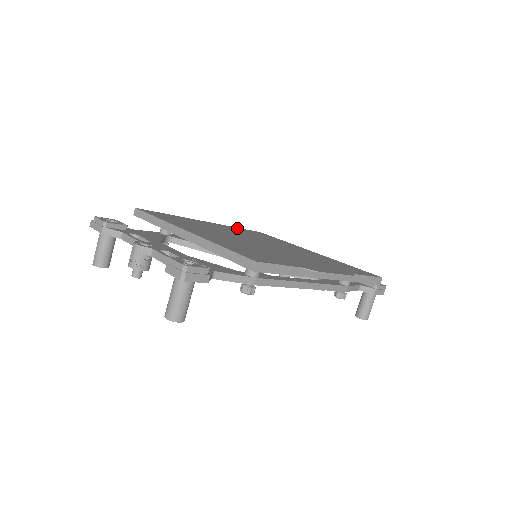
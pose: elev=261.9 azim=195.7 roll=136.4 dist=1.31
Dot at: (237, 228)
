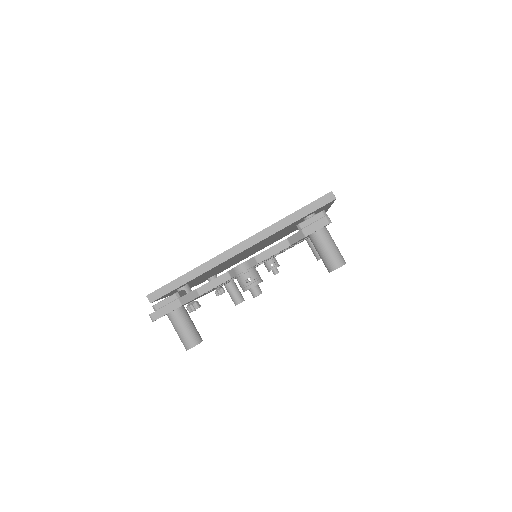
Dot at: occluded
